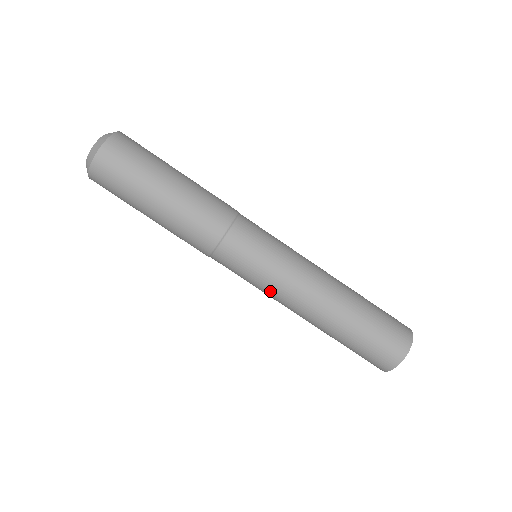
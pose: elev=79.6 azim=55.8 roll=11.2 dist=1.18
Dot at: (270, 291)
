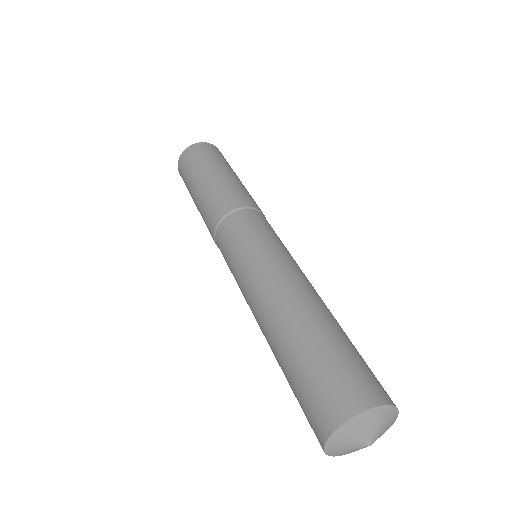
Dot at: (241, 278)
